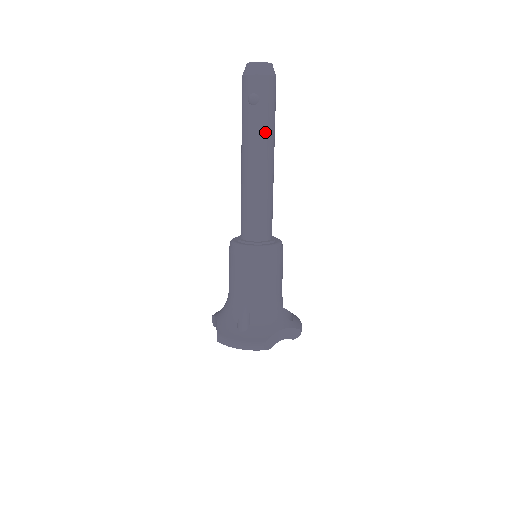
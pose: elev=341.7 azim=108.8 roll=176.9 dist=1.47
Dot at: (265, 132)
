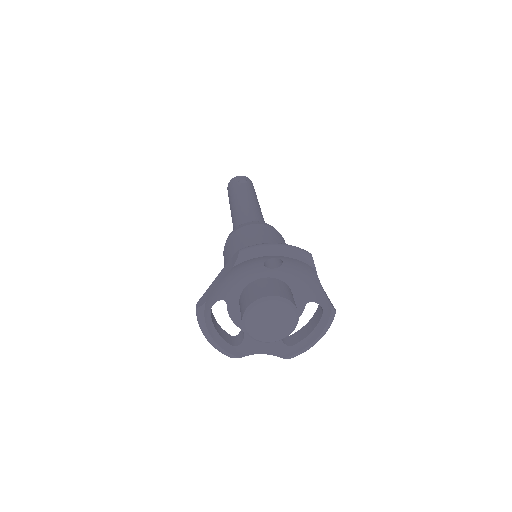
Dot at: (254, 194)
